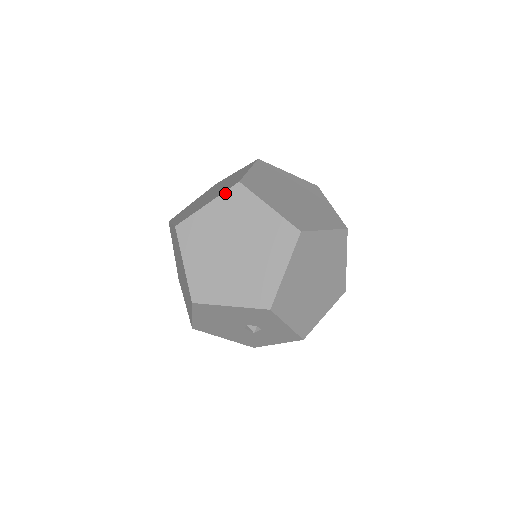
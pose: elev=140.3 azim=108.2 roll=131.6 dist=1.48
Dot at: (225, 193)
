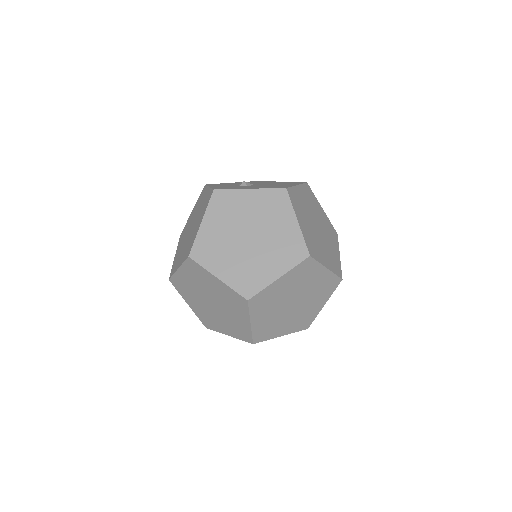
Dot at: (297, 267)
